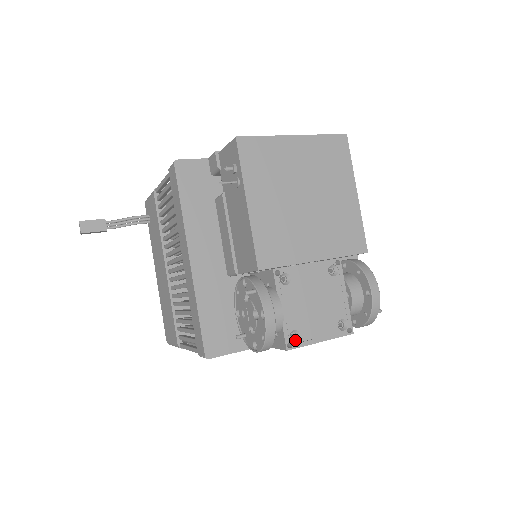
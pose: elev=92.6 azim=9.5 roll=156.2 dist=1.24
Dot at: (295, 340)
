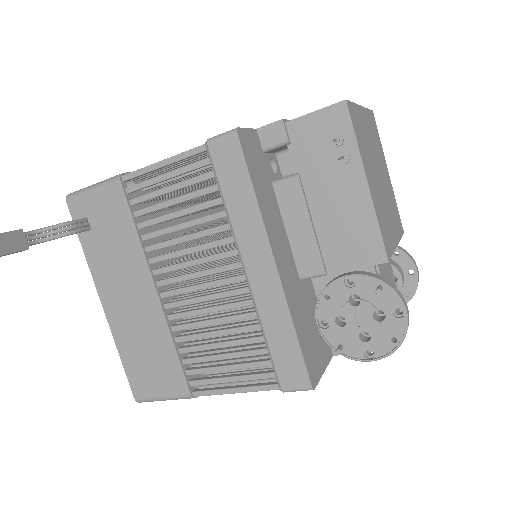
Dot at: occluded
